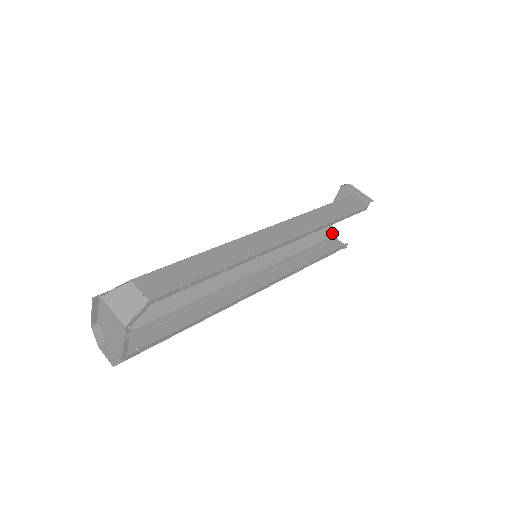
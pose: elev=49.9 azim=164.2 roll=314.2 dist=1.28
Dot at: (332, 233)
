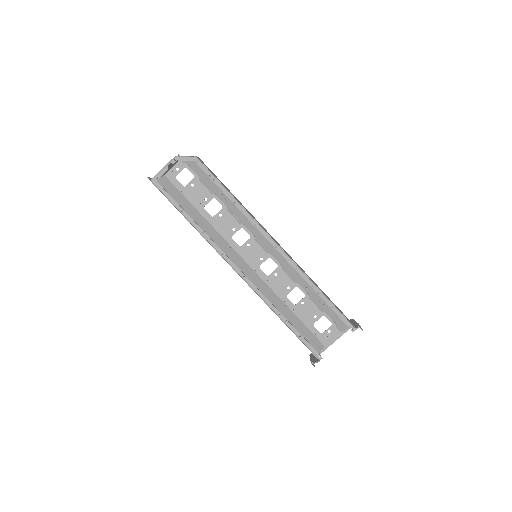
Dot at: (319, 352)
